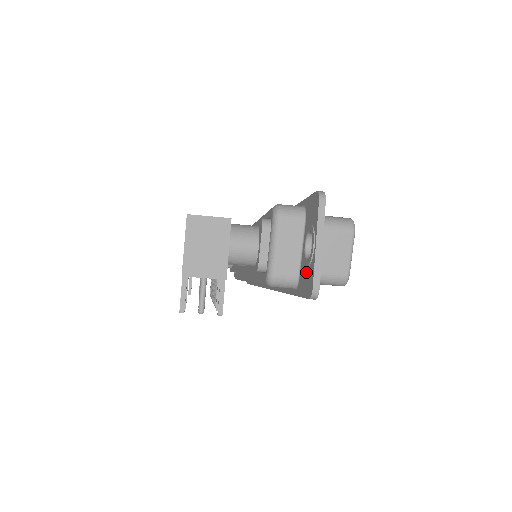
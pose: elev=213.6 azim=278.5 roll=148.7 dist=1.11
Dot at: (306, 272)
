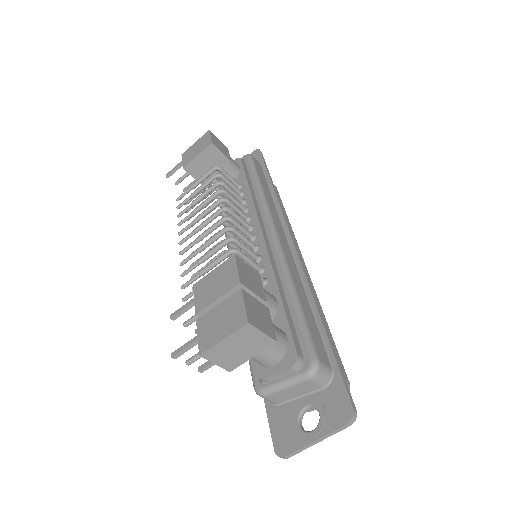
Dot at: (289, 426)
